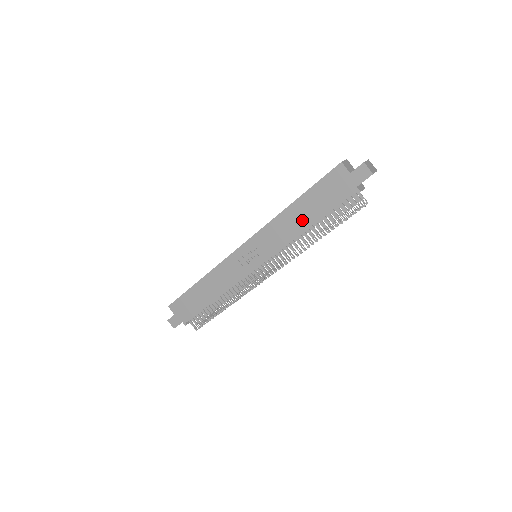
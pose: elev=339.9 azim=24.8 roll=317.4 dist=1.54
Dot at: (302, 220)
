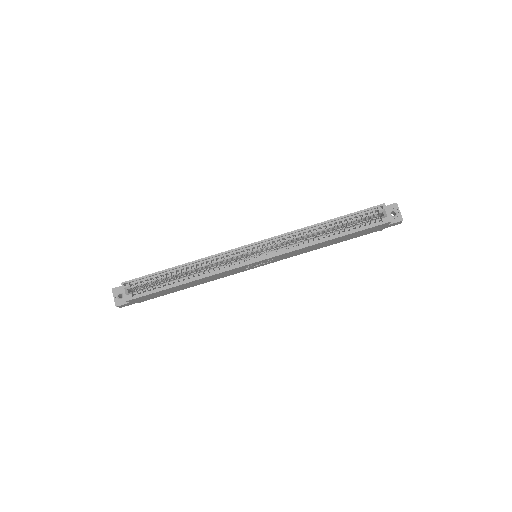
Dot at: (326, 245)
